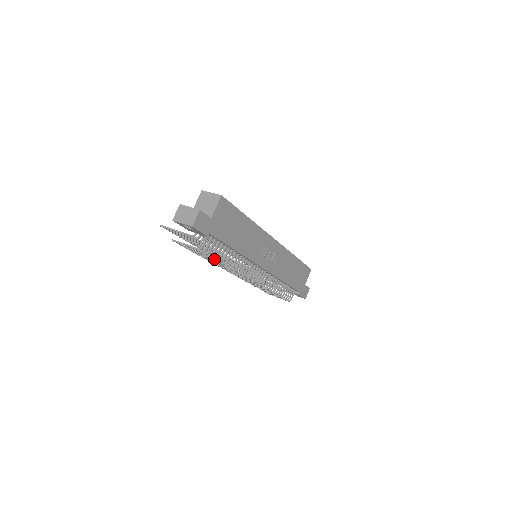
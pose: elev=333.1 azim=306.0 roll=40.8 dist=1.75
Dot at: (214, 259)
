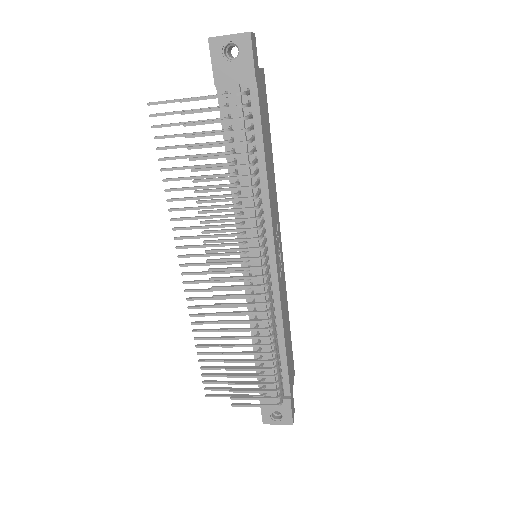
Dot at: (240, 153)
